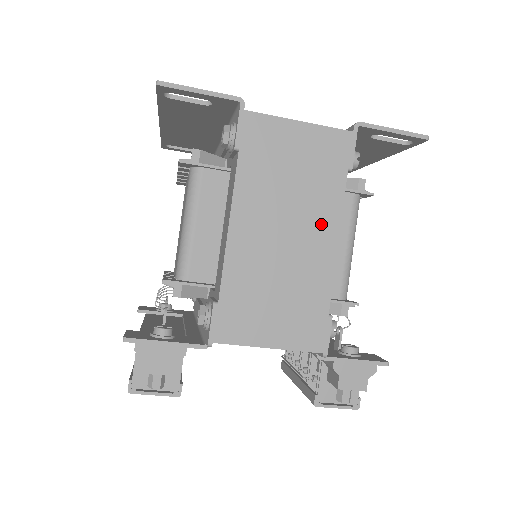
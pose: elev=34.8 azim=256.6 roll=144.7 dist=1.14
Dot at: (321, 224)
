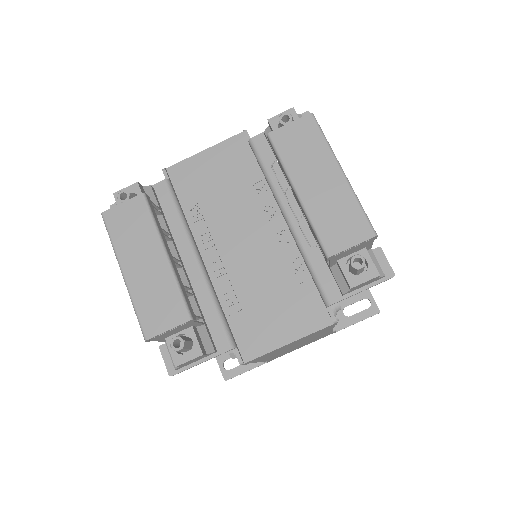
Dot at: occluded
